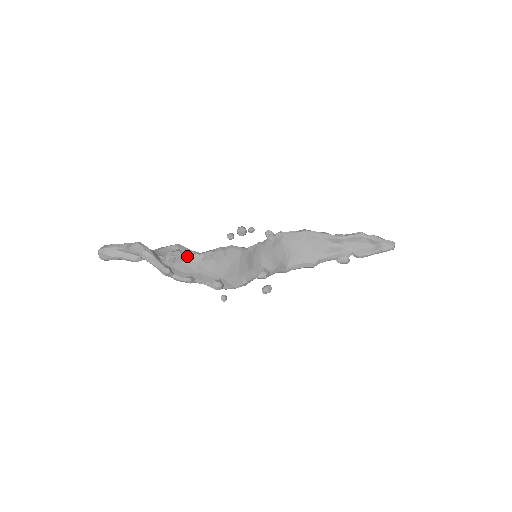
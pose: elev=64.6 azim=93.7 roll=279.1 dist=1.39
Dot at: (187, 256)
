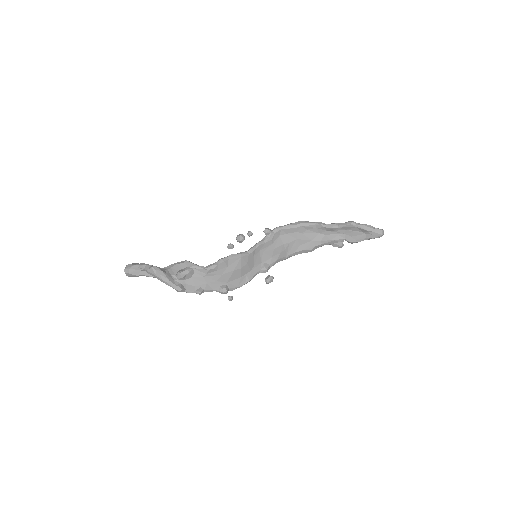
Dot at: (195, 271)
